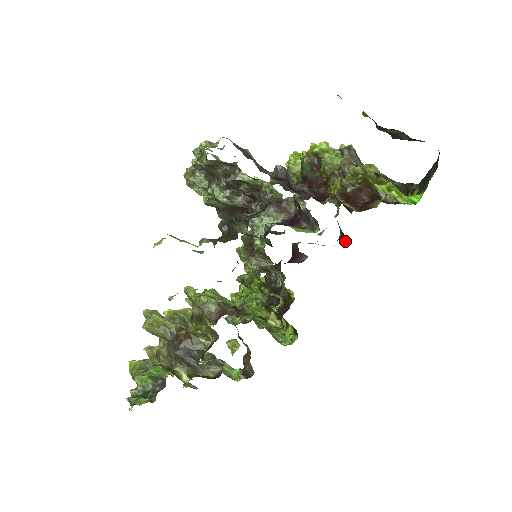
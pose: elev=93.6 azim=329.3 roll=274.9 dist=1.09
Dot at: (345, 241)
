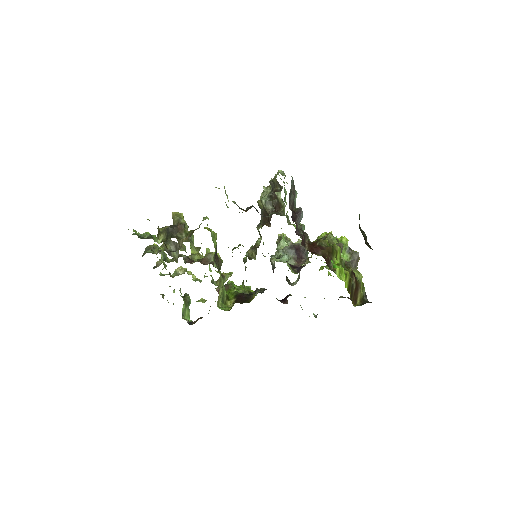
Dot at: (315, 317)
